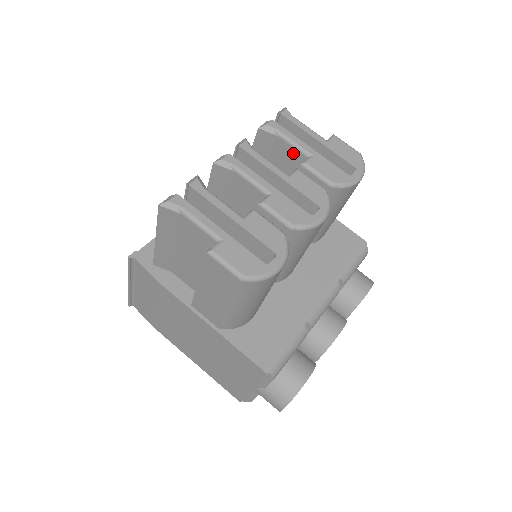
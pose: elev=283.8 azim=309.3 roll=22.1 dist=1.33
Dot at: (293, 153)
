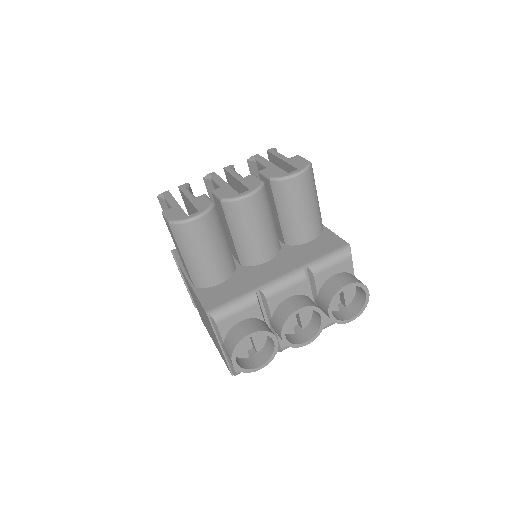
Dot at: occluded
